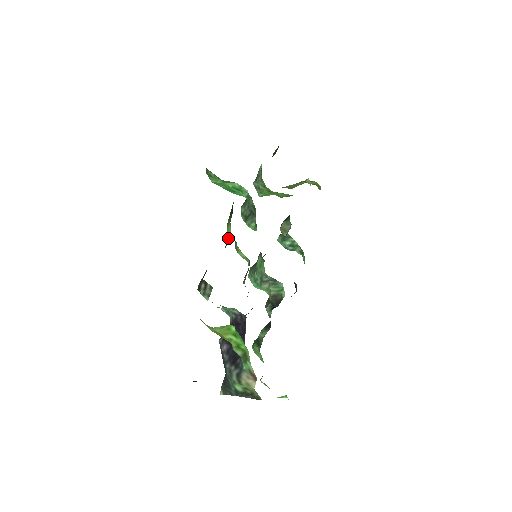
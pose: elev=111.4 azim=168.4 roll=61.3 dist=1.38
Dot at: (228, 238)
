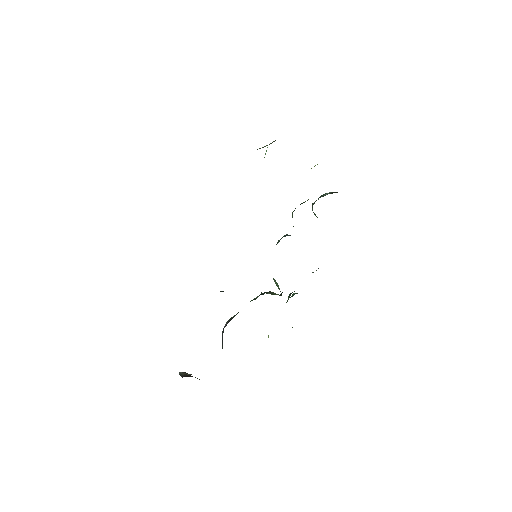
Dot at: occluded
